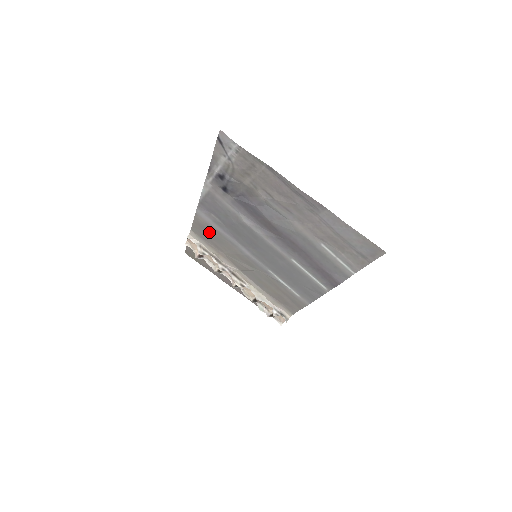
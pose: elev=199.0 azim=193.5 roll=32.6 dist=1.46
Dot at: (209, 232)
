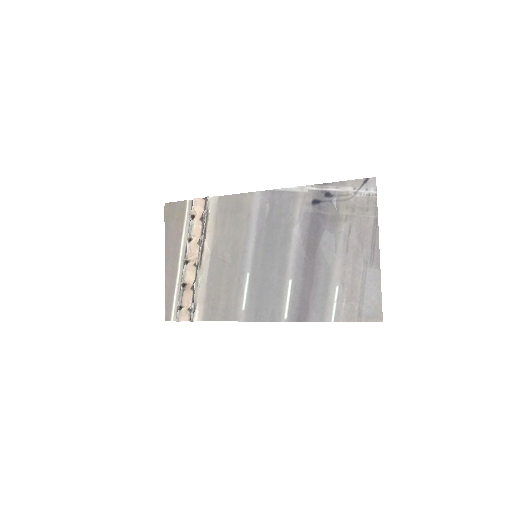
Dot at: (238, 211)
